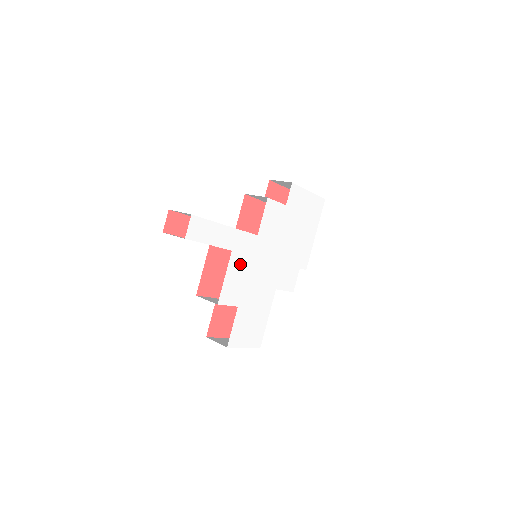
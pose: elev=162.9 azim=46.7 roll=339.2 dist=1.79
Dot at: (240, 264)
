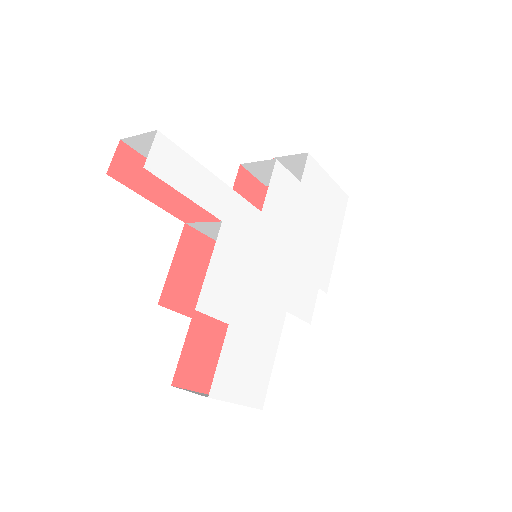
Dot at: (234, 250)
